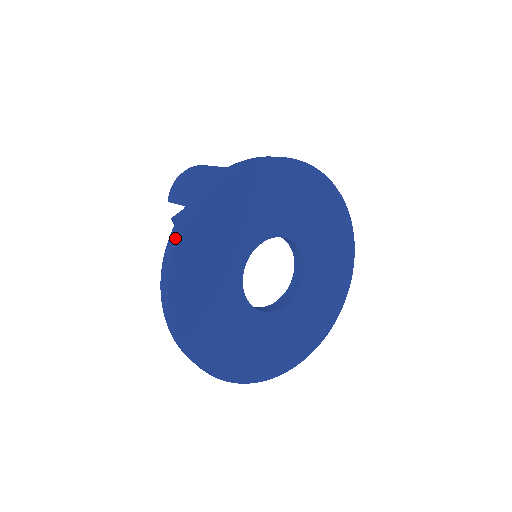
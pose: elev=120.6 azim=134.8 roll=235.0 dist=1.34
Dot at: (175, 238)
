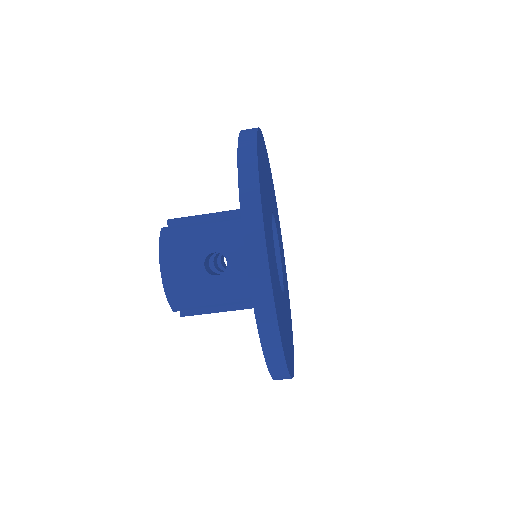
Dot at: (276, 345)
